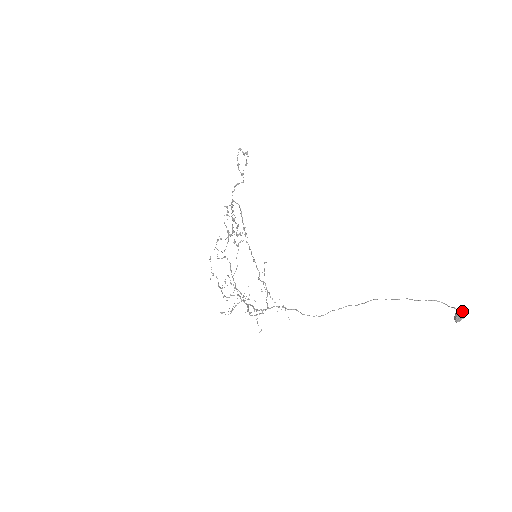
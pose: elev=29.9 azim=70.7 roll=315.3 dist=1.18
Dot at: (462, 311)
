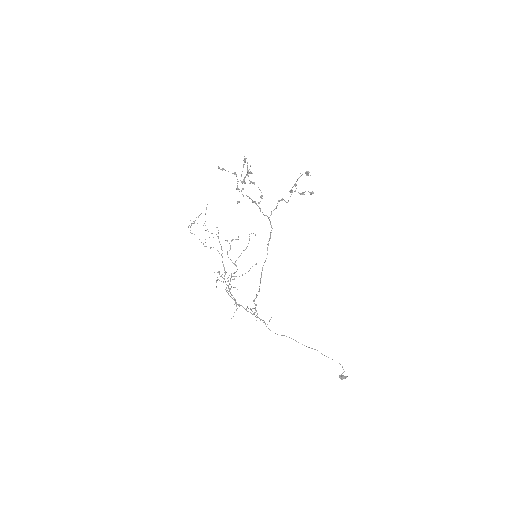
Dot at: occluded
